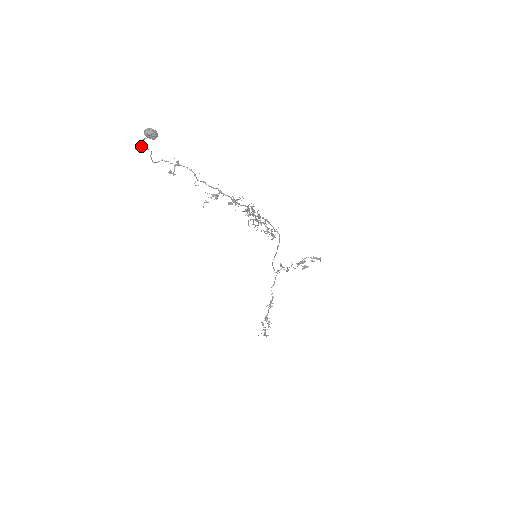
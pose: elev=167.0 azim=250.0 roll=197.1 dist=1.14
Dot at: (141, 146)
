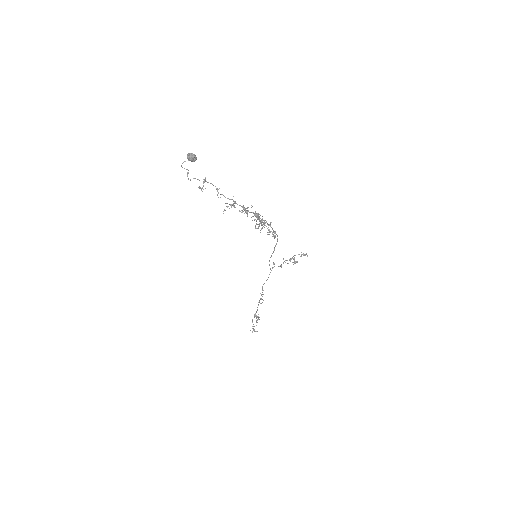
Dot at: (182, 167)
